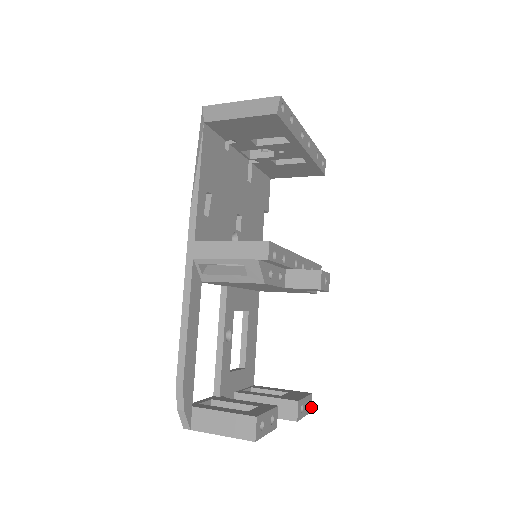
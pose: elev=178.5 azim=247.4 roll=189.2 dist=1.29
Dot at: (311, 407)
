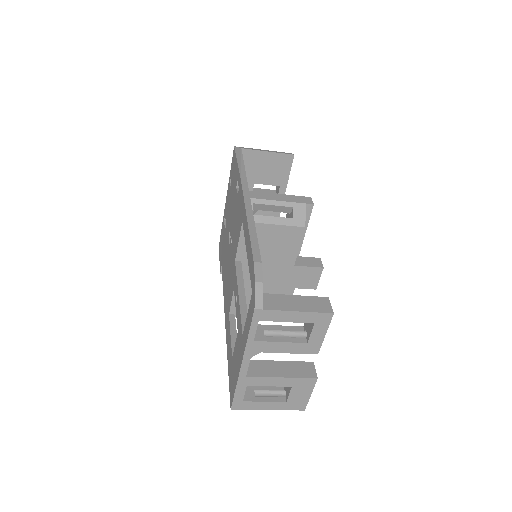
Dot at: occluded
